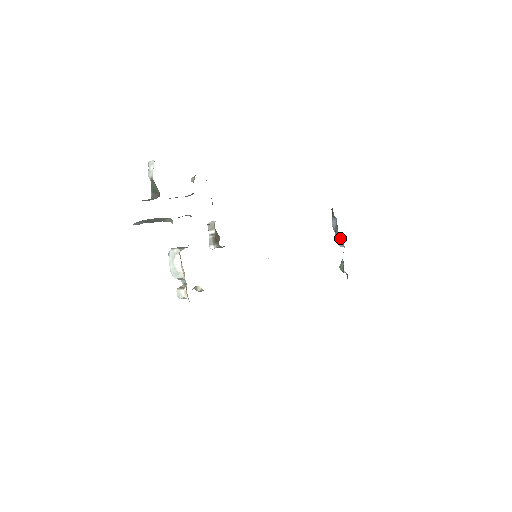
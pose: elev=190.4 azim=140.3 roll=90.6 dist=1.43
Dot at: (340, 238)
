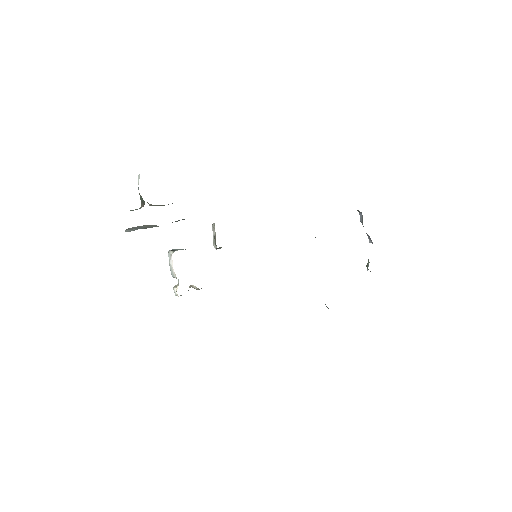
Dot at: (367, 234)
